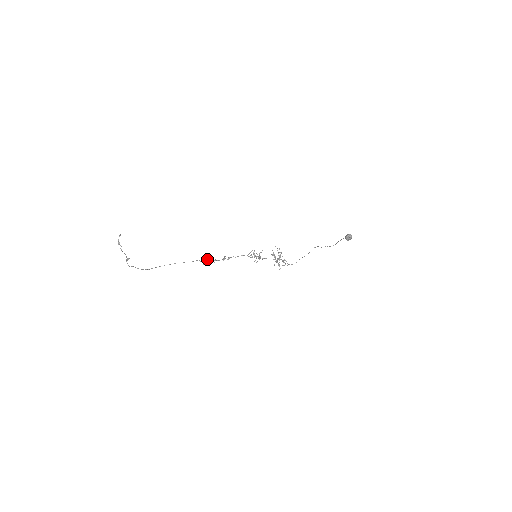
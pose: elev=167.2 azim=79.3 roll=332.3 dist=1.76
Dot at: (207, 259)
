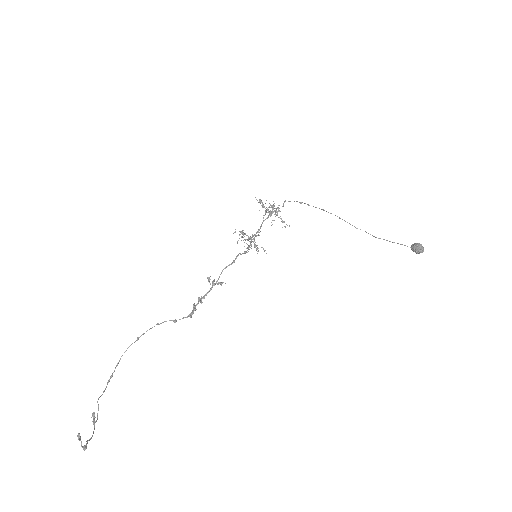
Dot at: (193, 307)
